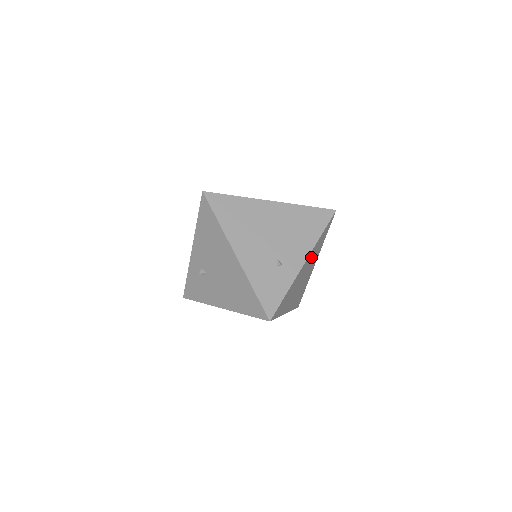
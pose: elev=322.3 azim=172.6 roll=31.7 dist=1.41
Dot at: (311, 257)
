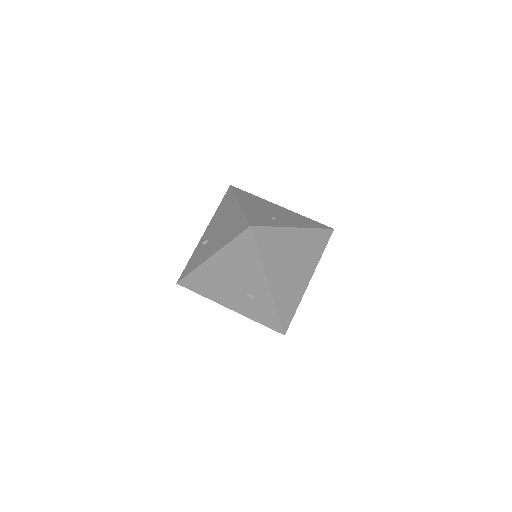
Dot at: (304, 243)
